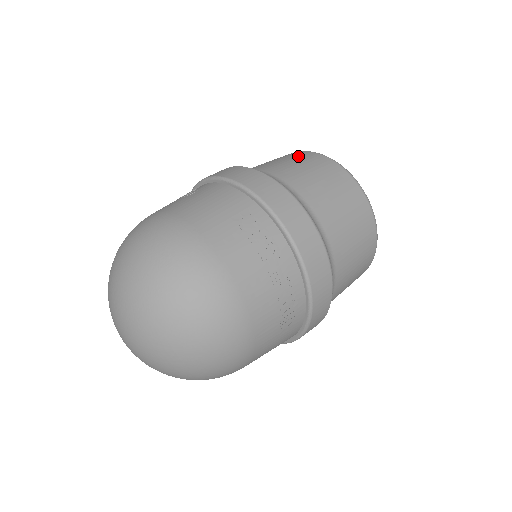
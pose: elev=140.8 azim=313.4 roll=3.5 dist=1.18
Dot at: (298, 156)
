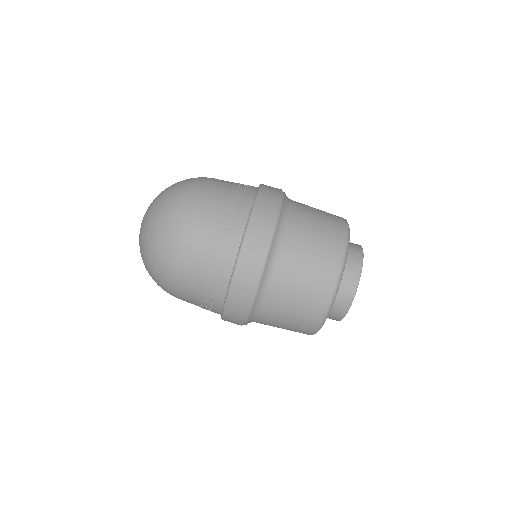
Dot at: (321, 275)
